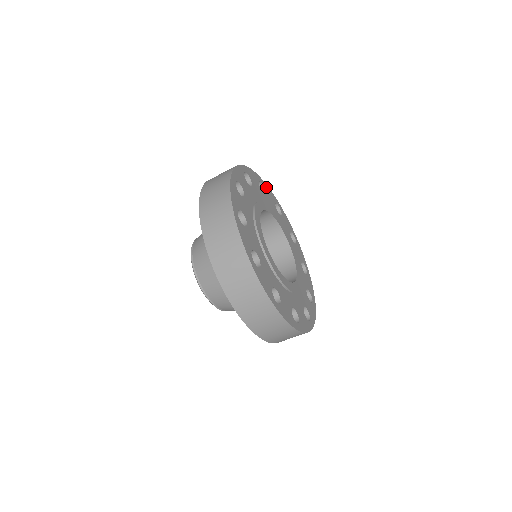
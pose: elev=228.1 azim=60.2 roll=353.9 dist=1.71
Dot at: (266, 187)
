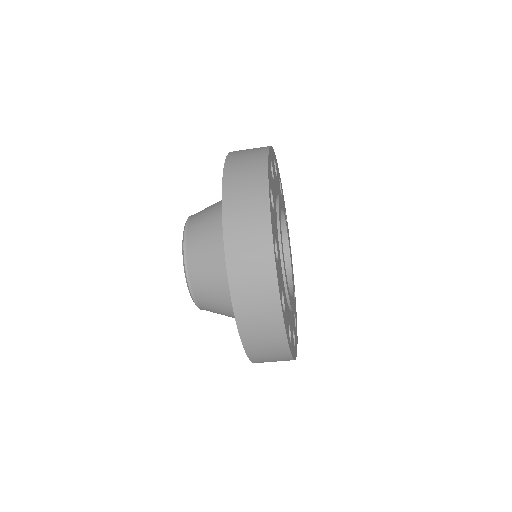
Dot at: (271, 153)
